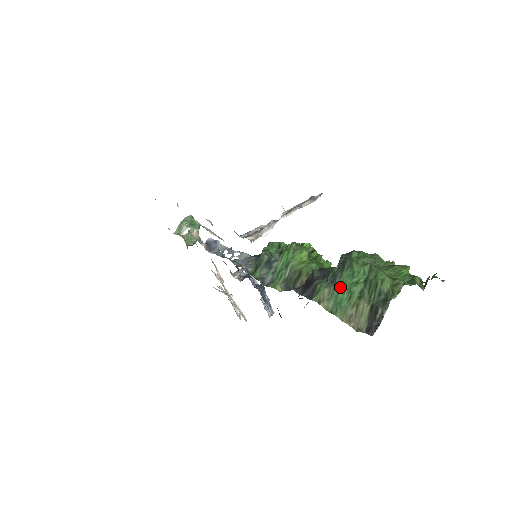
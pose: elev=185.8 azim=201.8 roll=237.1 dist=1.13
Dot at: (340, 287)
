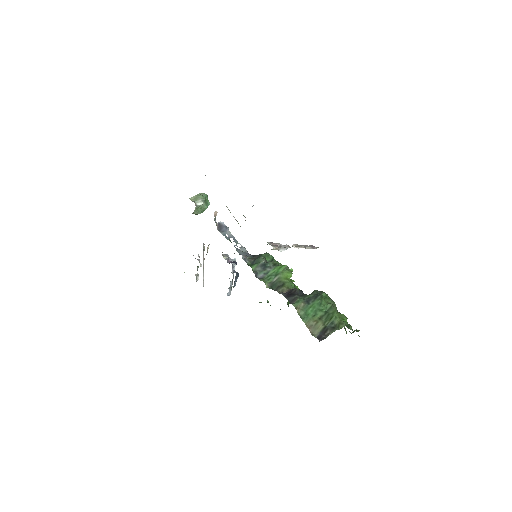
Dot at: (311, 307)
